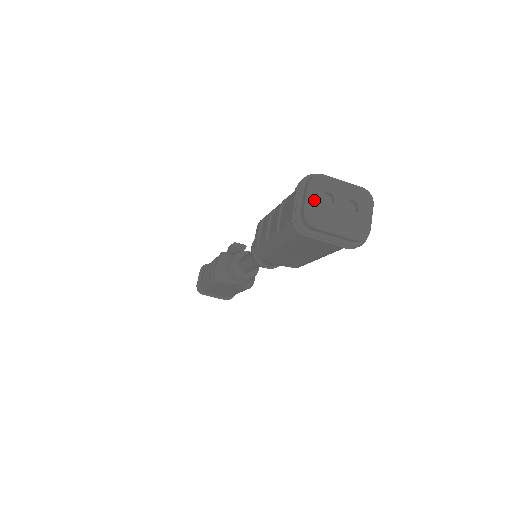
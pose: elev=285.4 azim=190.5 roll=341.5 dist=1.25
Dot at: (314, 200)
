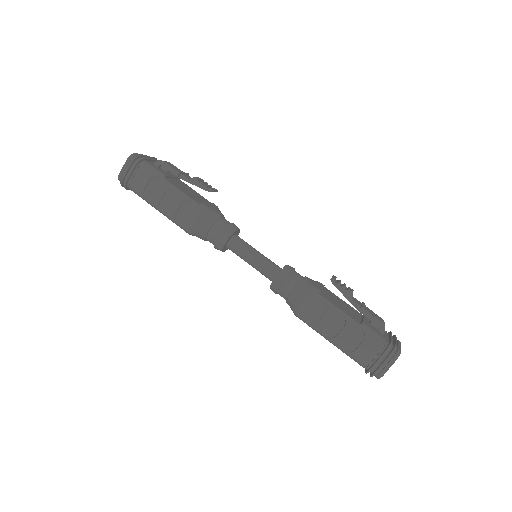
Dot at: (389, 367)
